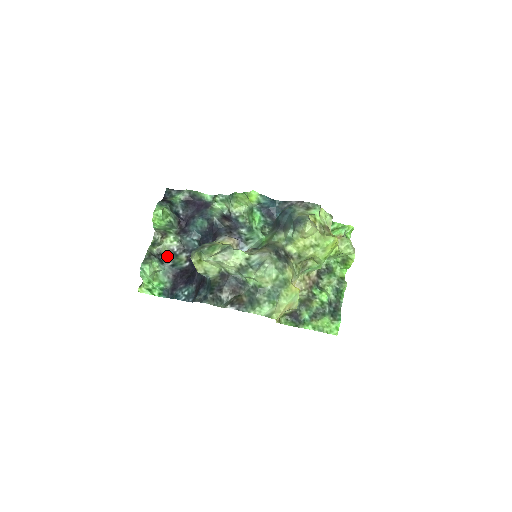
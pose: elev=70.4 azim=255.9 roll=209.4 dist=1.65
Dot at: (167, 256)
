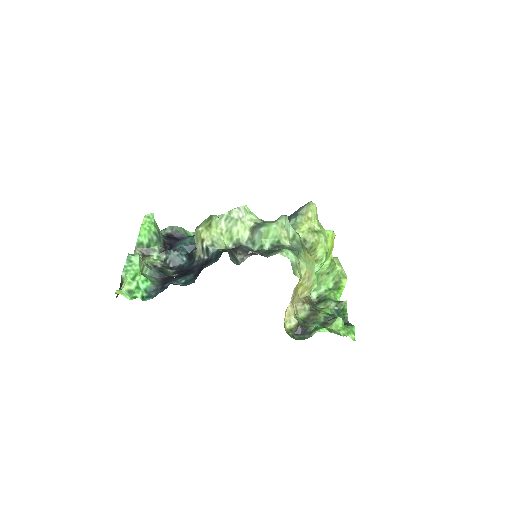
Dot at: occluded
